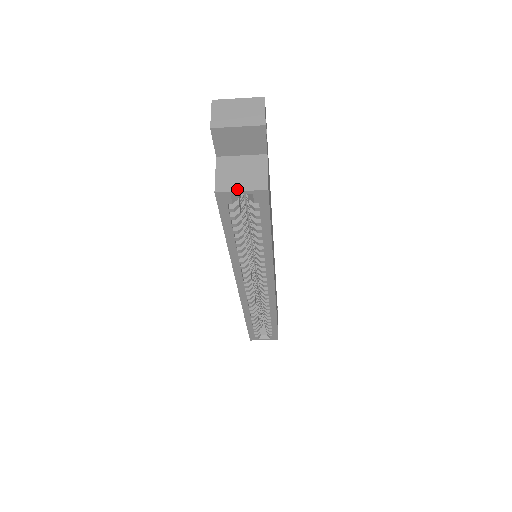
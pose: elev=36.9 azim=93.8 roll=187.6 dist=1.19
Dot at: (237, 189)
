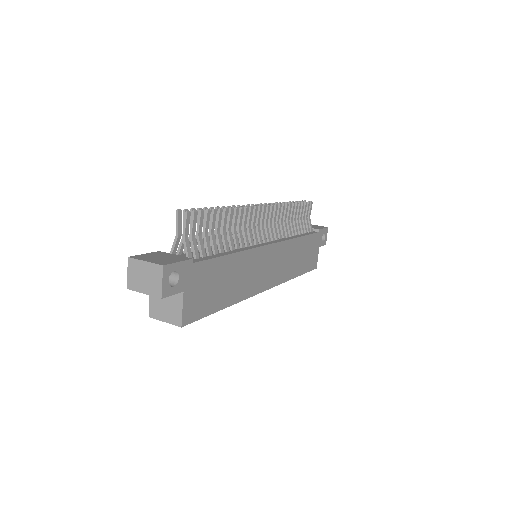
Dot at: (162, 319)
